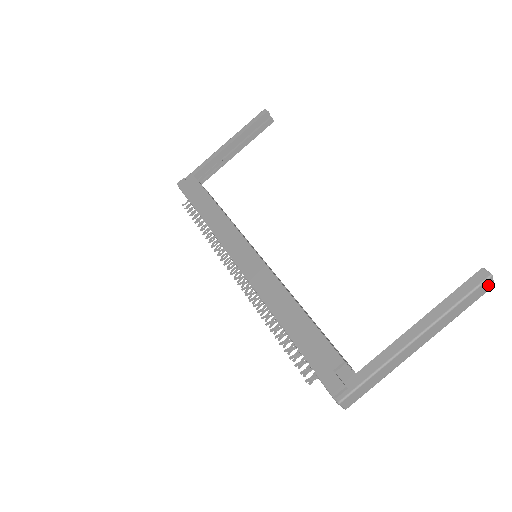
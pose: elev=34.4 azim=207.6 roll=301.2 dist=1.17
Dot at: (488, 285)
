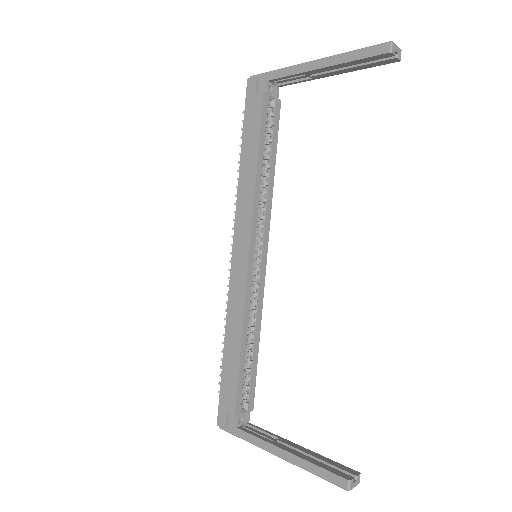
Dot at: occluded
